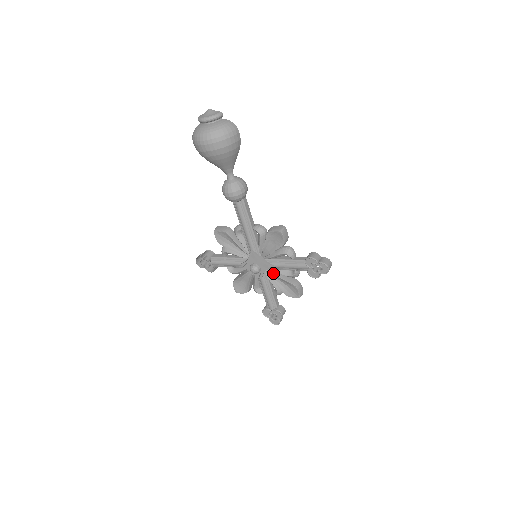
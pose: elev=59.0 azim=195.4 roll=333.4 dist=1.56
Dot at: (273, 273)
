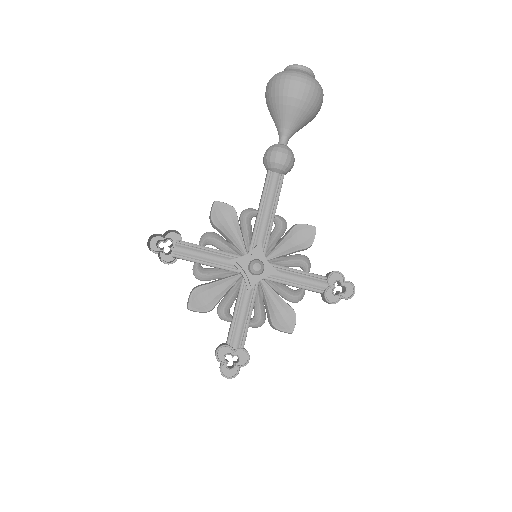
Dot at: (270, 286)
